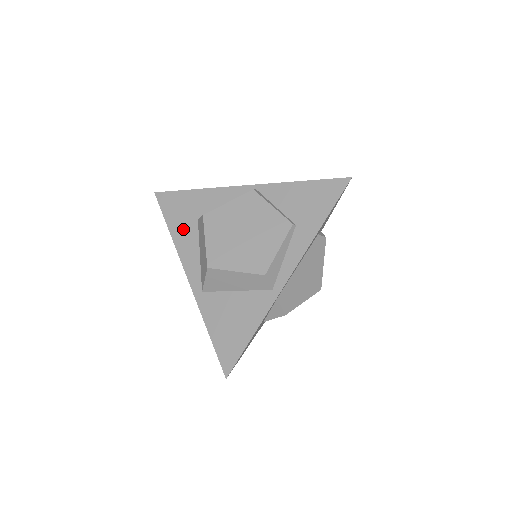
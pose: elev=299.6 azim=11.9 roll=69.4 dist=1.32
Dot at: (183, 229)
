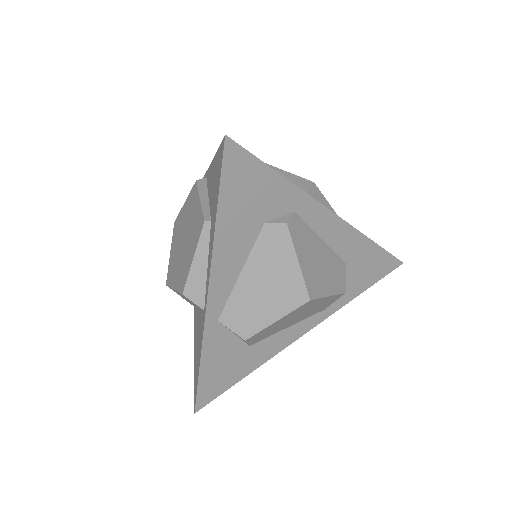
Dot at: occluded
